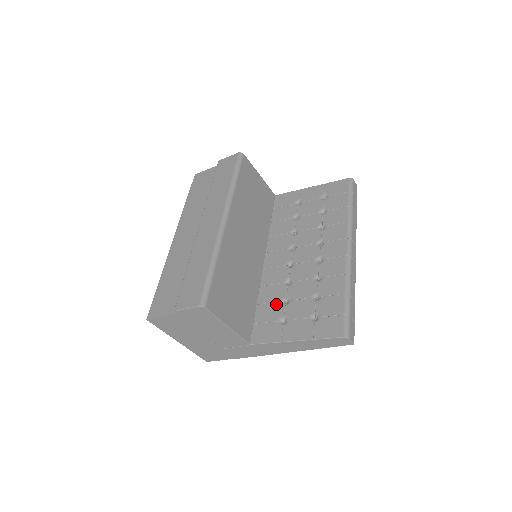
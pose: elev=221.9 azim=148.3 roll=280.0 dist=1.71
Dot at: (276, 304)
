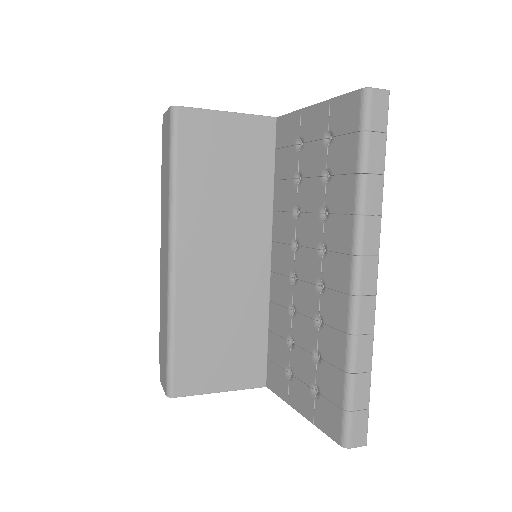
Dot at: (282, 342)
